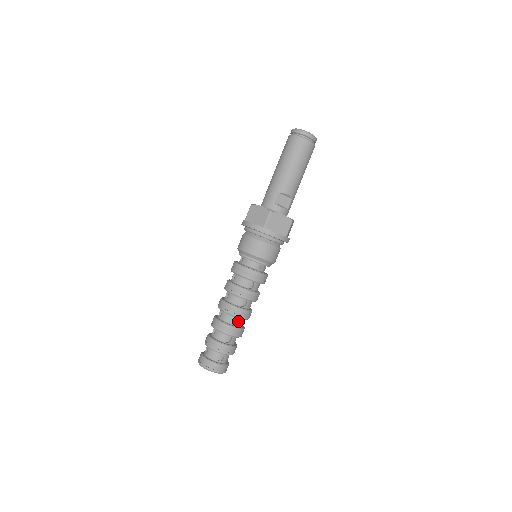
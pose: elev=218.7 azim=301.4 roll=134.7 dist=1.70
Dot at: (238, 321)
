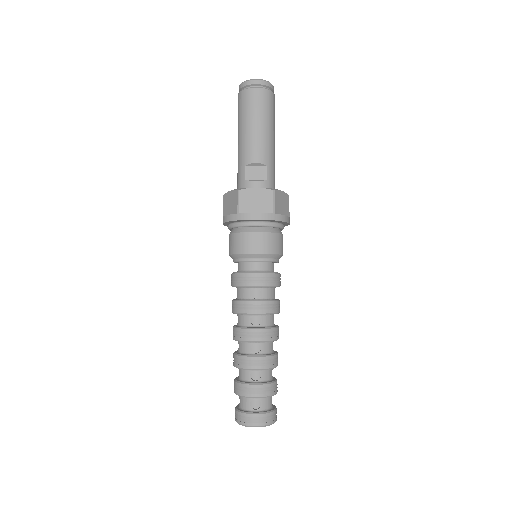
Dot at: (260, 347)
